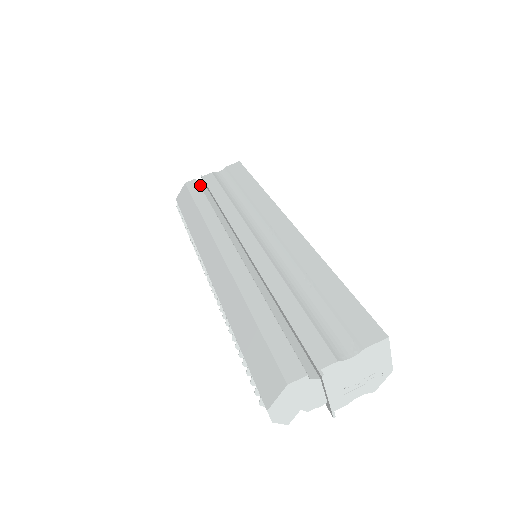
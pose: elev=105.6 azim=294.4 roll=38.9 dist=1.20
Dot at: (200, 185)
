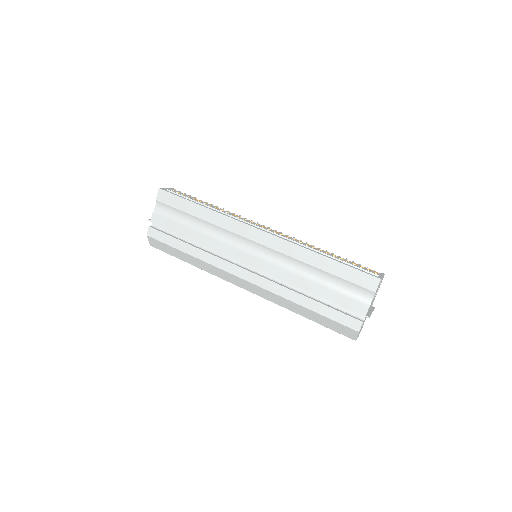
Dot at: (157, 228)
